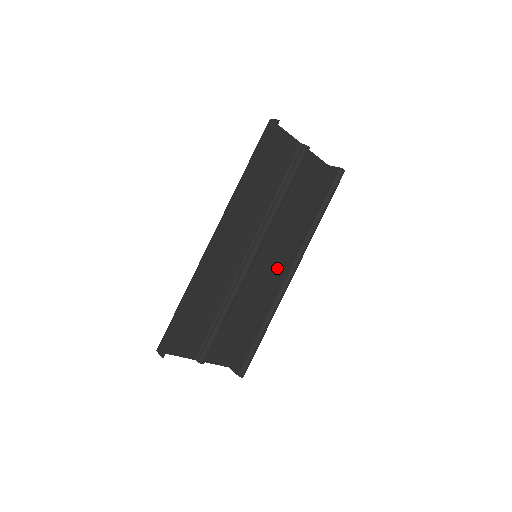
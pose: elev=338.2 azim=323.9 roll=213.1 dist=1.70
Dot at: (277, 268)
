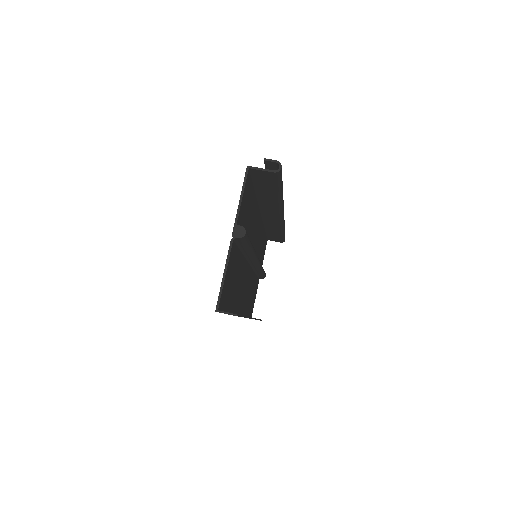
Dot at: (261, 216)
